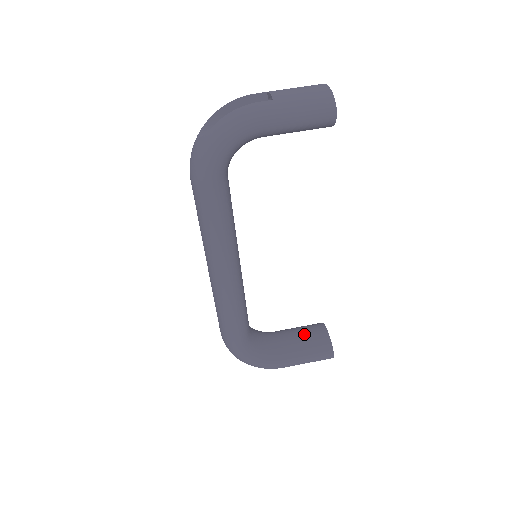
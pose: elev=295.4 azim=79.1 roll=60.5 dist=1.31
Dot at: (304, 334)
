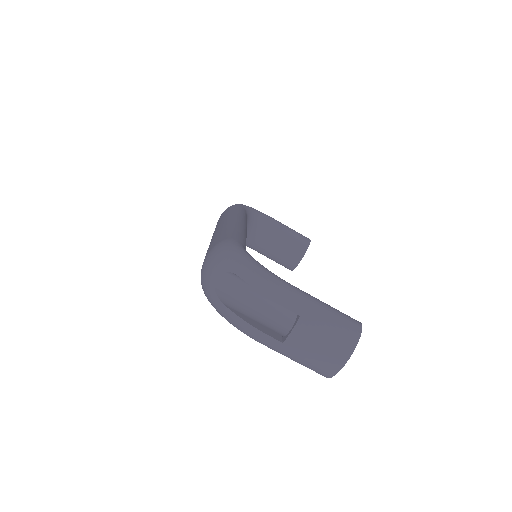
Dot at: (284, 248)
